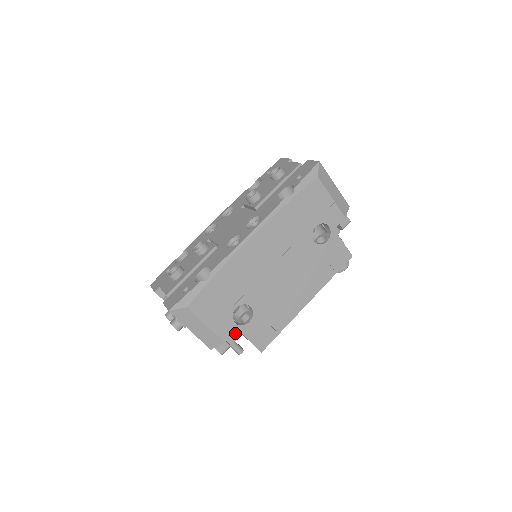
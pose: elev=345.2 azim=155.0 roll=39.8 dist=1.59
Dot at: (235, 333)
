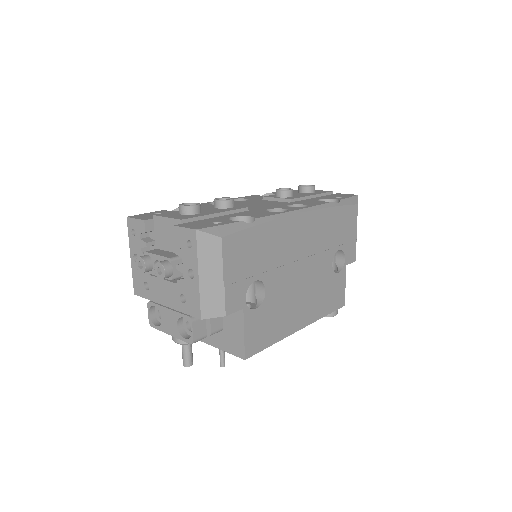
Dot at: (219, 322)
